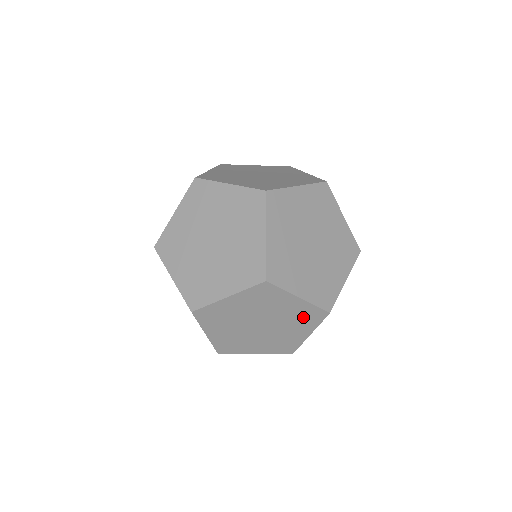
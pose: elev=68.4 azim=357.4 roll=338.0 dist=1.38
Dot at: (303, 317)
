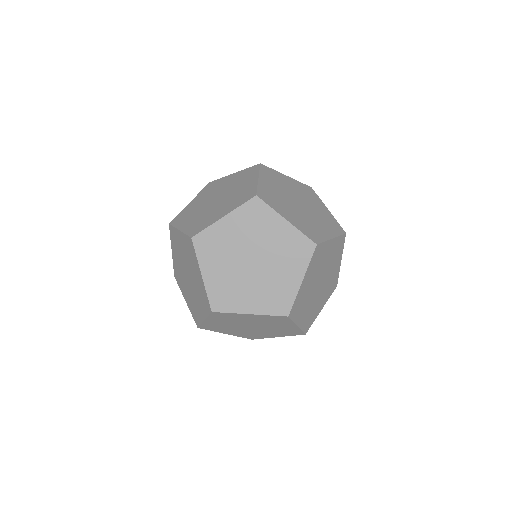
Dot at: (336, 252)
